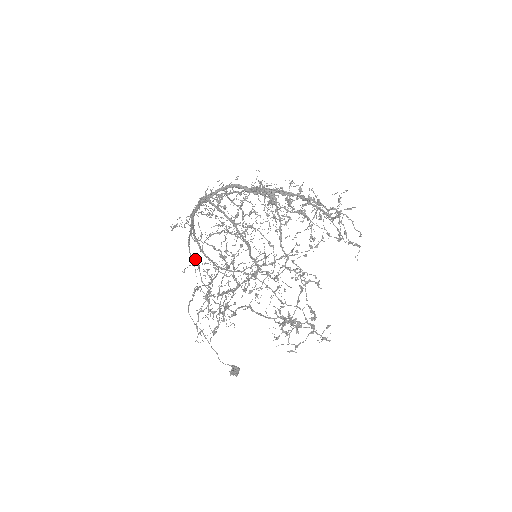
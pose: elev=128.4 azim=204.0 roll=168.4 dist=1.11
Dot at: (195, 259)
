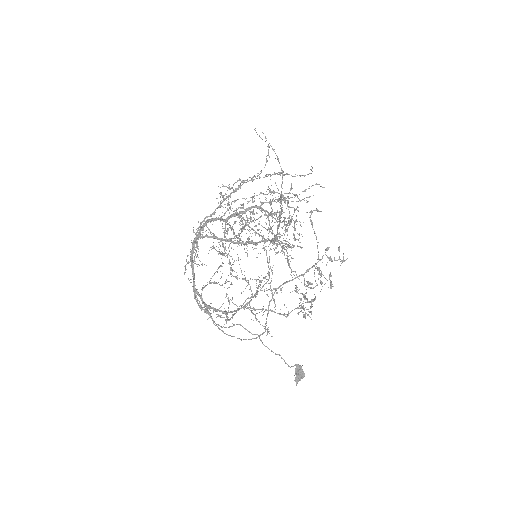
Dot at: (204, 310)
